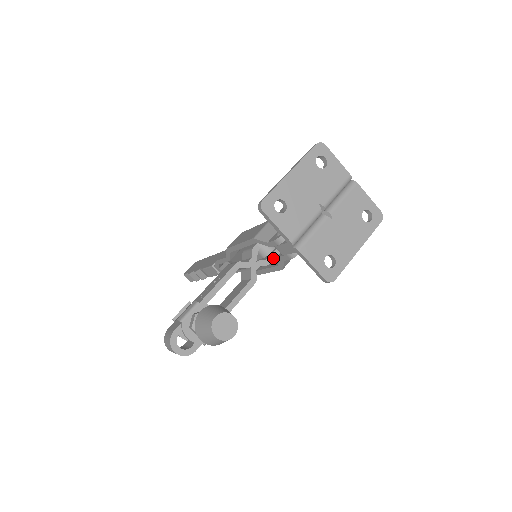
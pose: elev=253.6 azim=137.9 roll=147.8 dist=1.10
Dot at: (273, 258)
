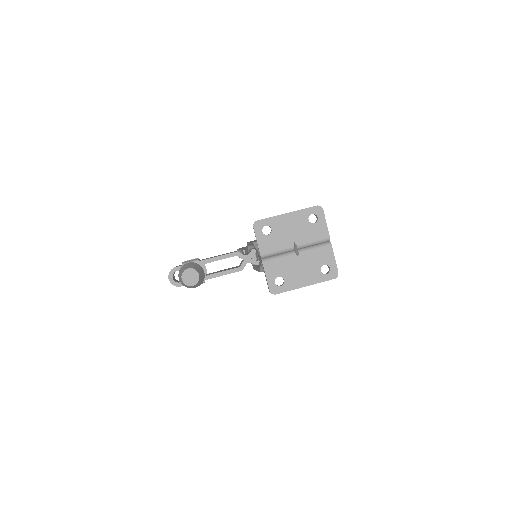
Dot at: occluded
